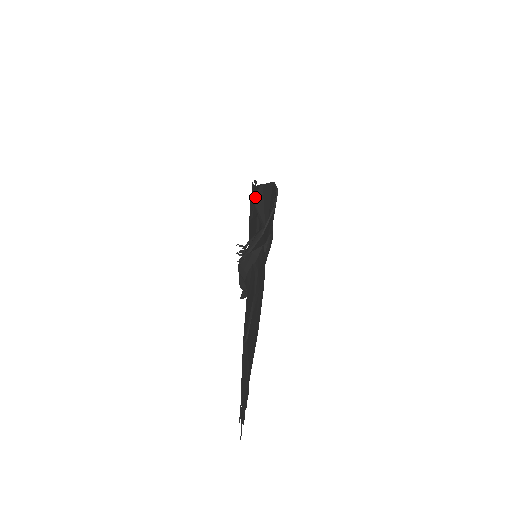
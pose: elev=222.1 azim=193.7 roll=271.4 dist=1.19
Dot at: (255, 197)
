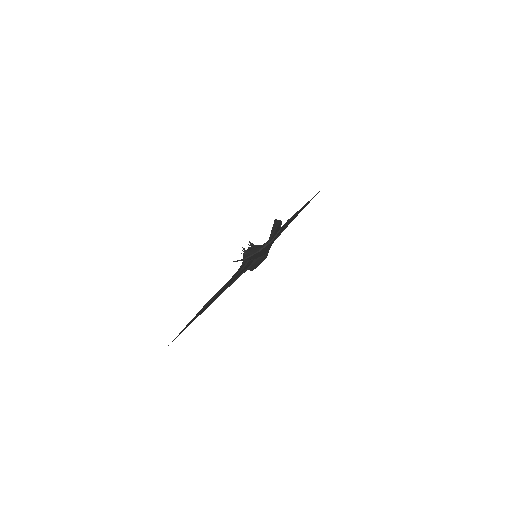
Dot at: (275, 222)
